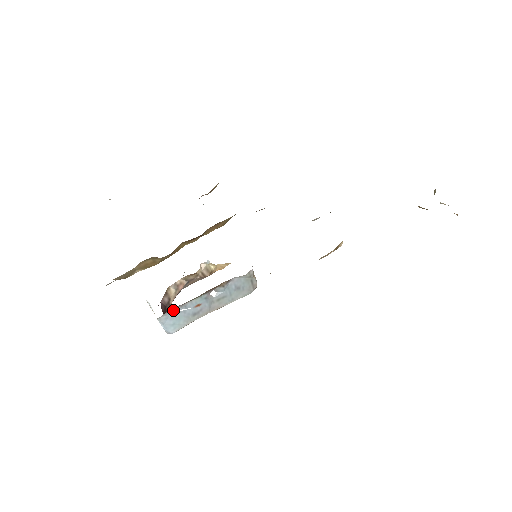
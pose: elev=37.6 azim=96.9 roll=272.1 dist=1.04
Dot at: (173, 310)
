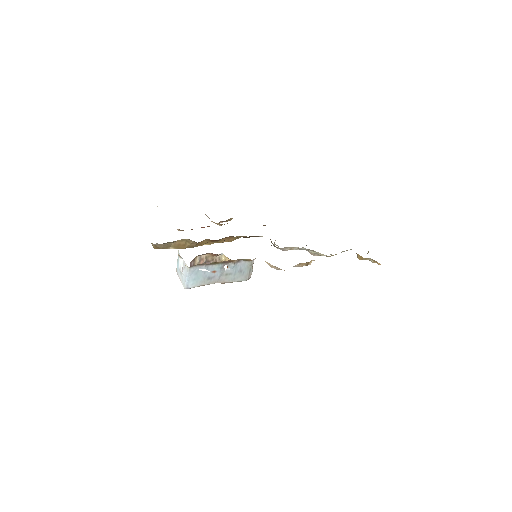
Dot at: (199, 267)
